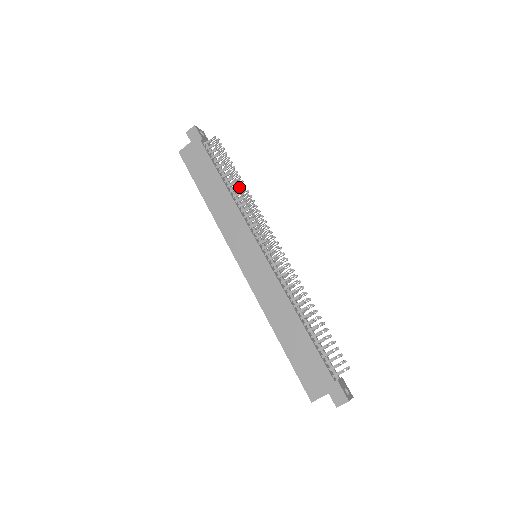
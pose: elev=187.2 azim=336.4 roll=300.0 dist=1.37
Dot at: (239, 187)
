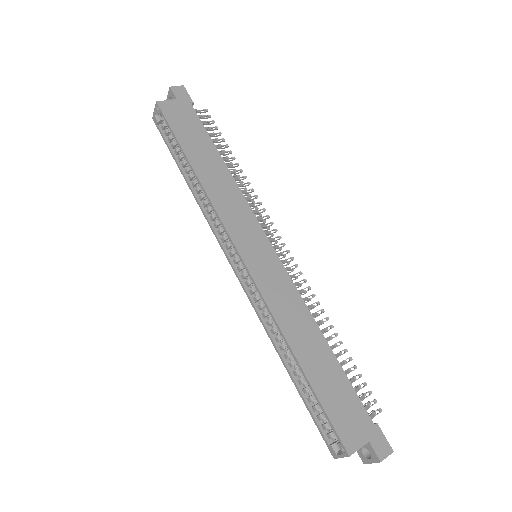
Dot at: (238, 172)
